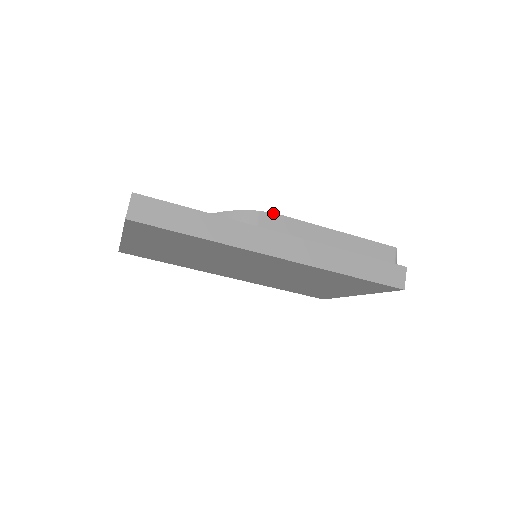
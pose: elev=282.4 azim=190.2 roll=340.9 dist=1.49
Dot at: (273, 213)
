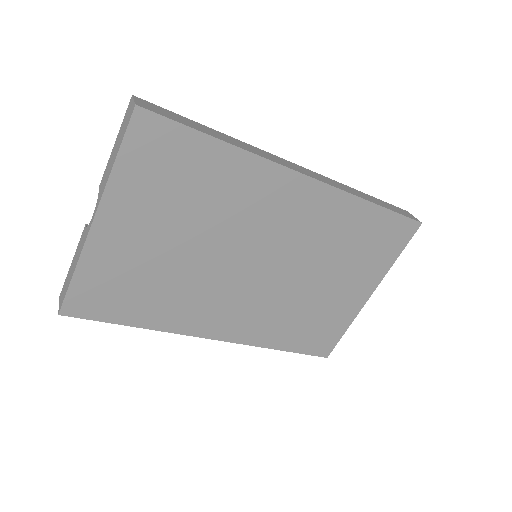
Dot at: occluded
